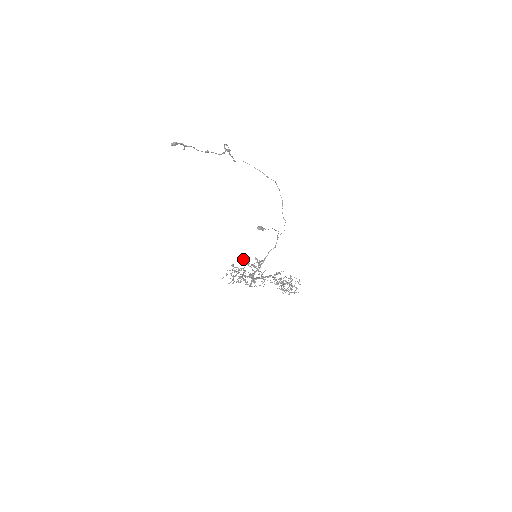
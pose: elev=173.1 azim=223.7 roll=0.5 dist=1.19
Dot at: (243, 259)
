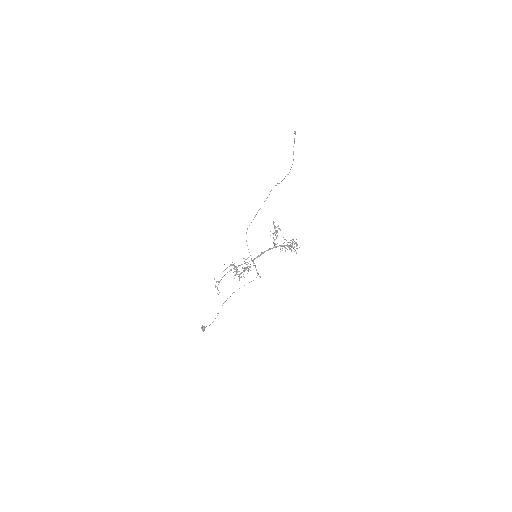
Dot at: occluded
